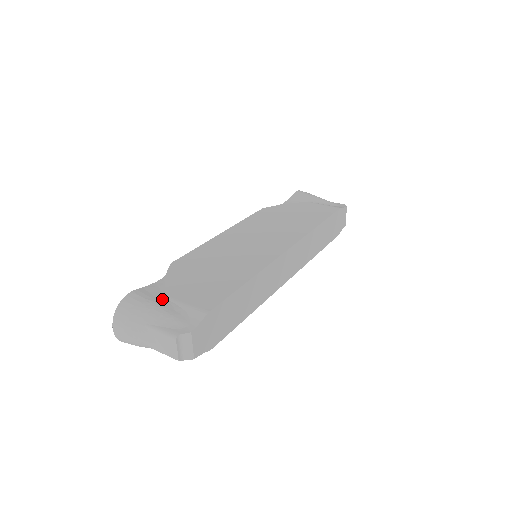
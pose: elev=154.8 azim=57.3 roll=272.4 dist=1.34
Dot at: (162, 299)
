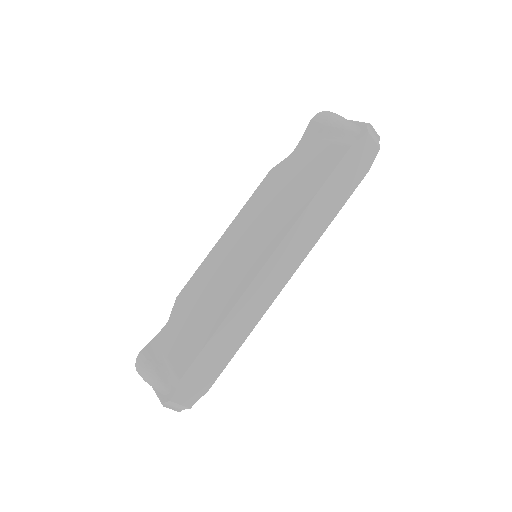
Dot at: (159, 358)
